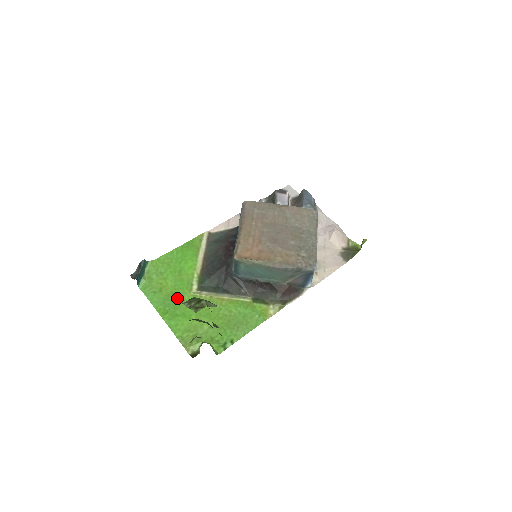
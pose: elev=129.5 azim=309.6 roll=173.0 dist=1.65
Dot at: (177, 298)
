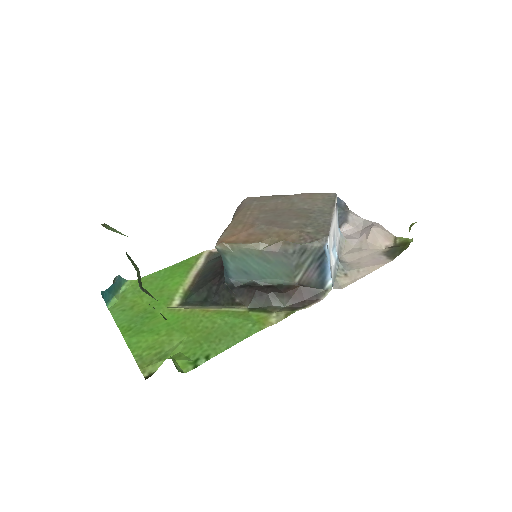
Dot at: (149, 314)
